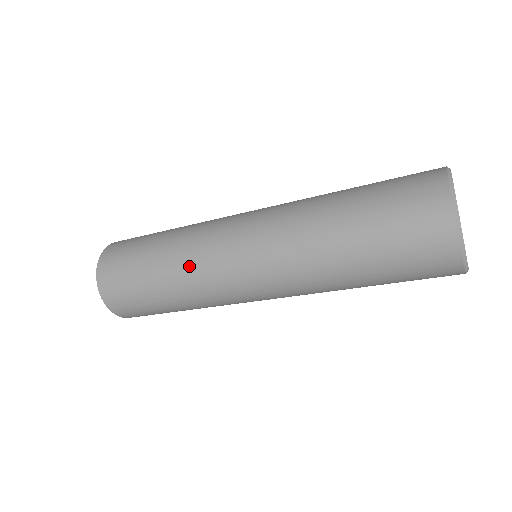
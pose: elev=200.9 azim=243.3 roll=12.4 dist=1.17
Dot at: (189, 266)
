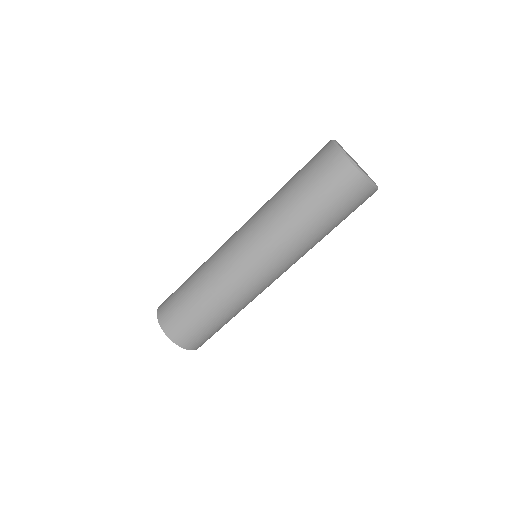
Dot at: (221, 285)
